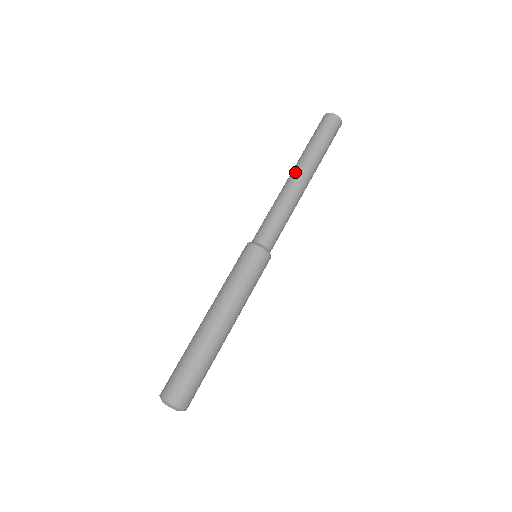
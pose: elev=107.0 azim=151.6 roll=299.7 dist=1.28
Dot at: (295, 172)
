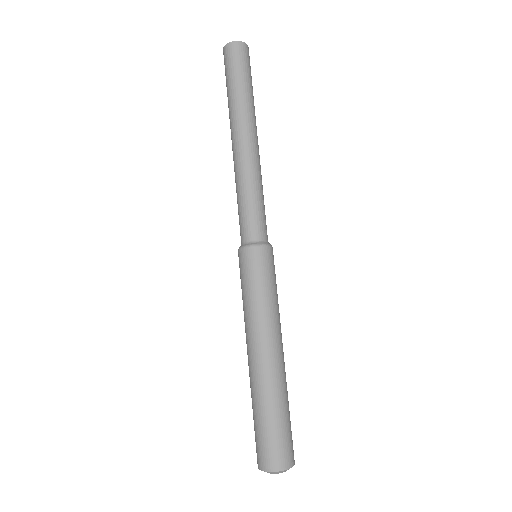
Dot at: (232, 139)
